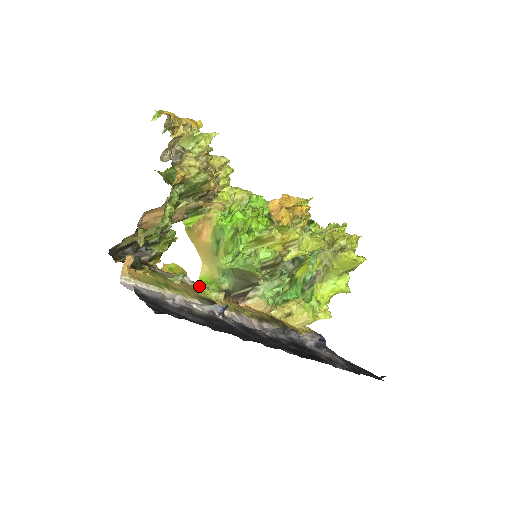
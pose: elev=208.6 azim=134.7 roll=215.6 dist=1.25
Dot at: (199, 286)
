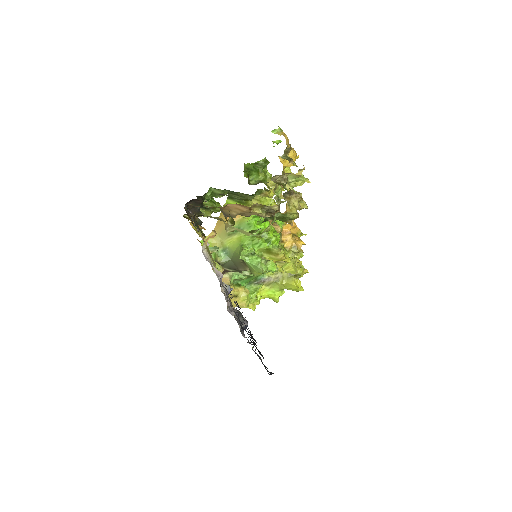
Dot at: occluded
